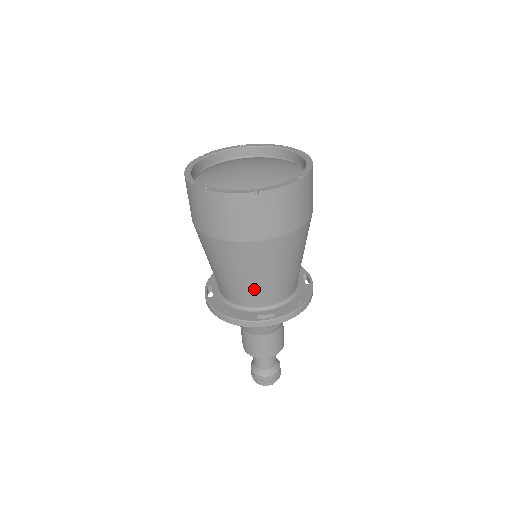
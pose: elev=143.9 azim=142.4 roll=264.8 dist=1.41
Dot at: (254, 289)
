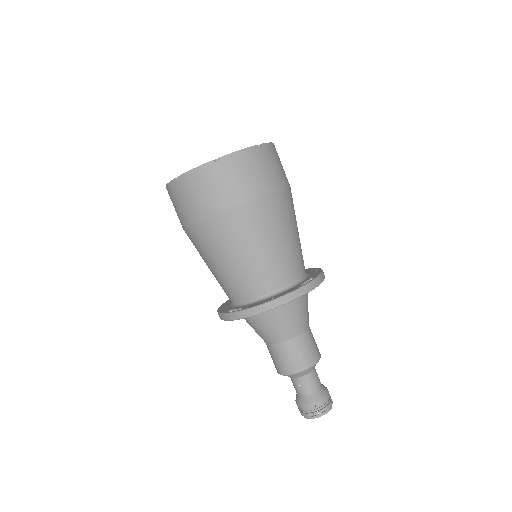
Dot at: (286, 257)
